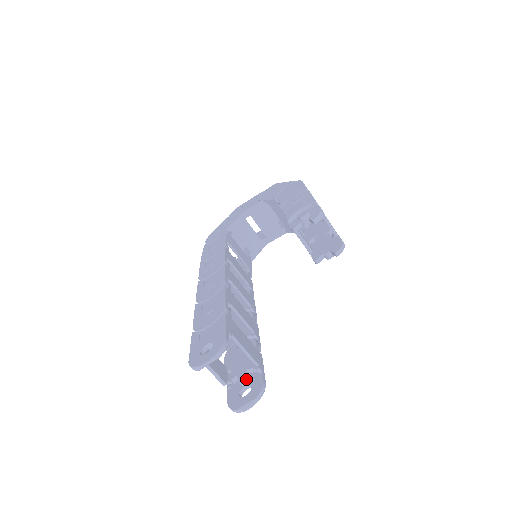
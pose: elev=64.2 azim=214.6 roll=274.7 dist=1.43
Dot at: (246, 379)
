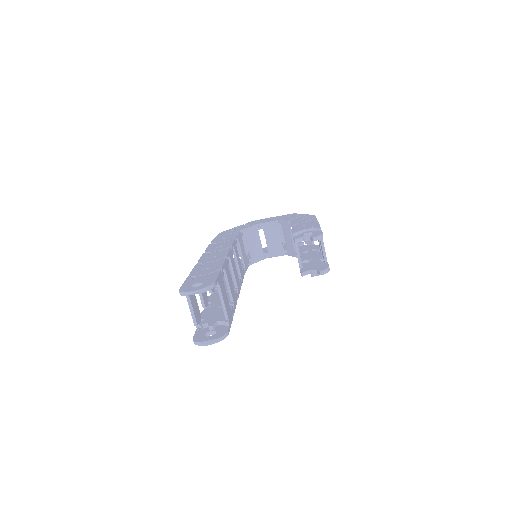
Dot at: (214, 327)
